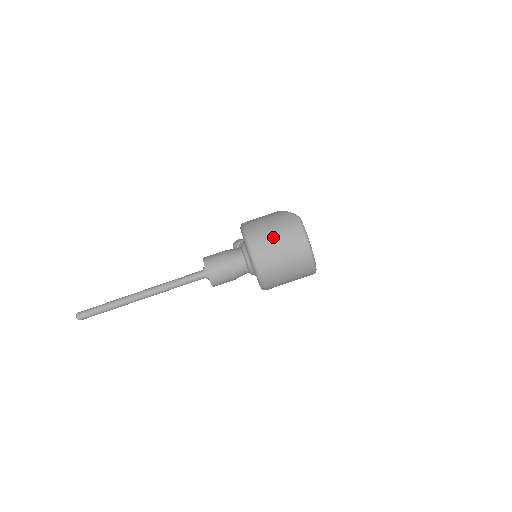
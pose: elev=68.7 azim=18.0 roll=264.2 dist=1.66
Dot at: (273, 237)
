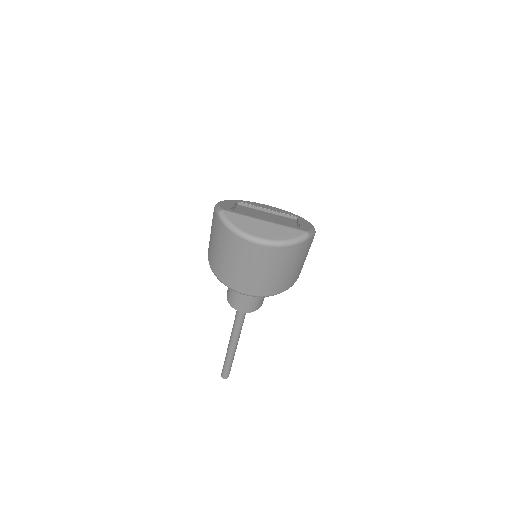
Dot at: (220, 256)
